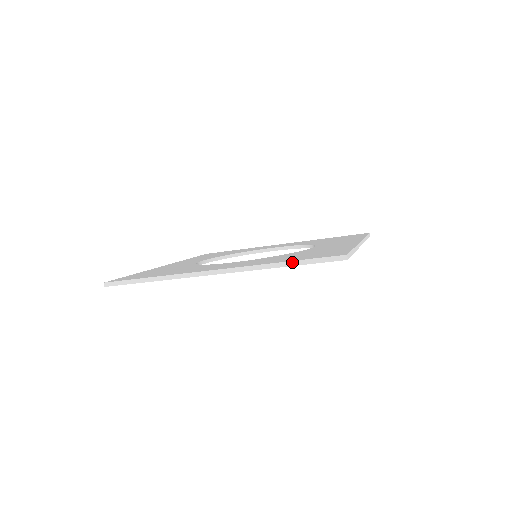
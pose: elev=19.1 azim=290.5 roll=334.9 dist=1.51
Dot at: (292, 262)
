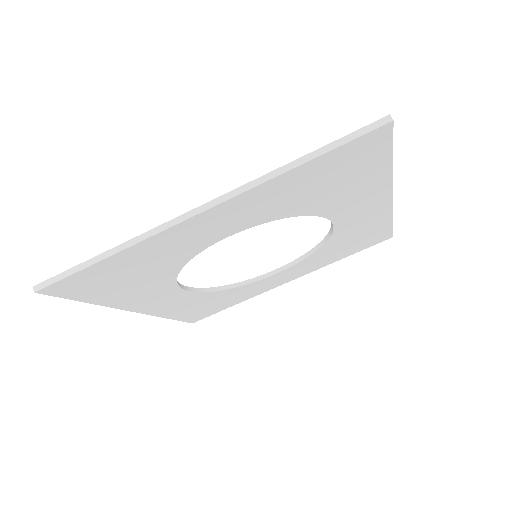
Dot at: (312, 153)
